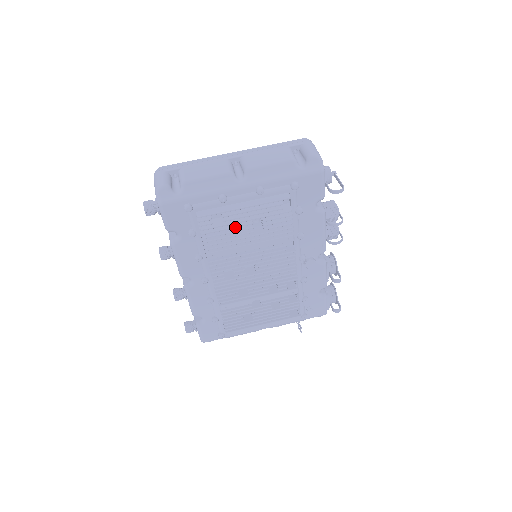
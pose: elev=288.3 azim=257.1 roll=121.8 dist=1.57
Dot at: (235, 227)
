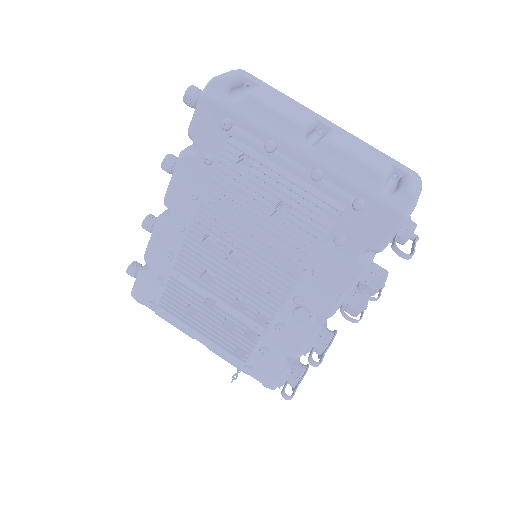
Dot at: (256, 191)
